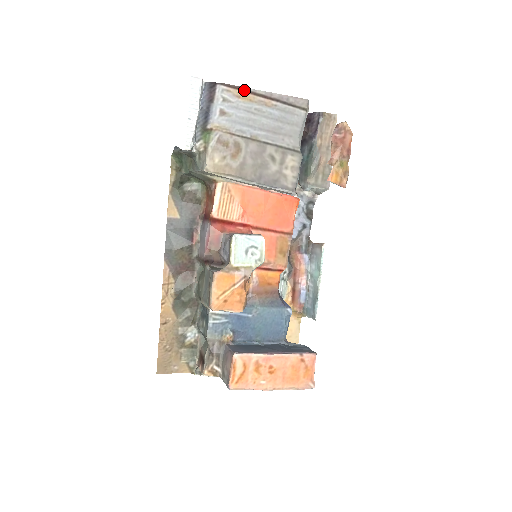
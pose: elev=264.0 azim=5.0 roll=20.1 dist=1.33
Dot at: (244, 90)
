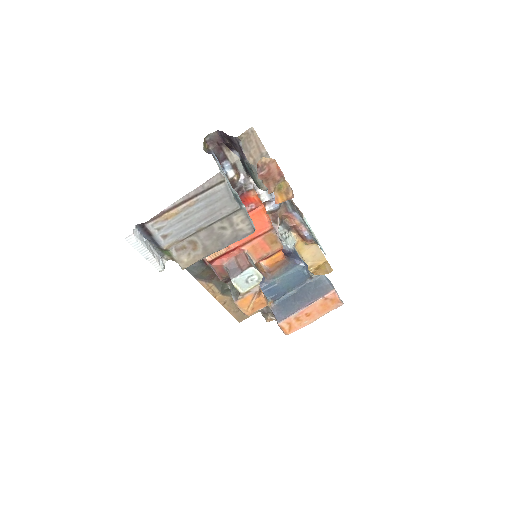
Dot at: (166, 211)
